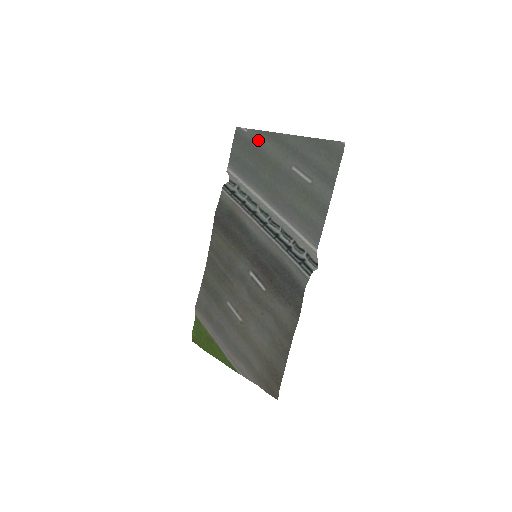
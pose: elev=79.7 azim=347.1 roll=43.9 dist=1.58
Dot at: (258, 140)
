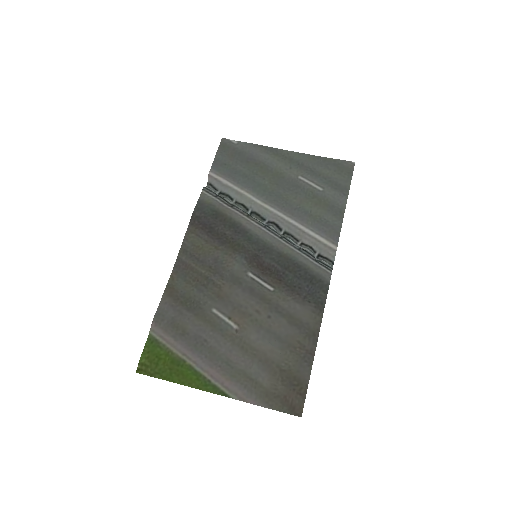
Dot at: (253, 151)
